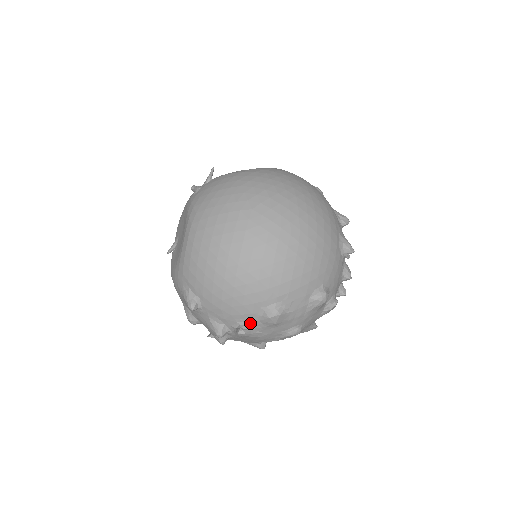
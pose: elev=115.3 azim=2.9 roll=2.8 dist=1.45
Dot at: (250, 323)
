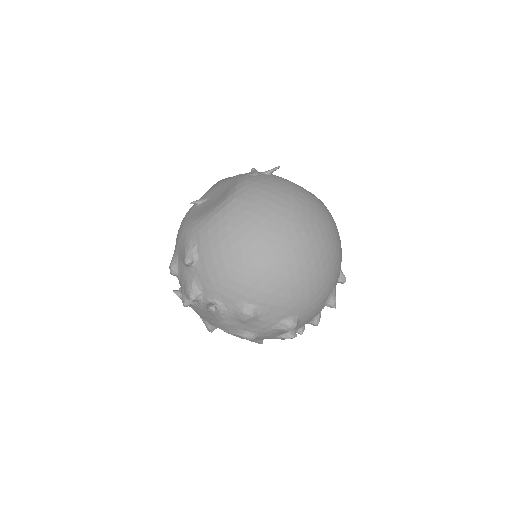
Dot at: (224, 306)
